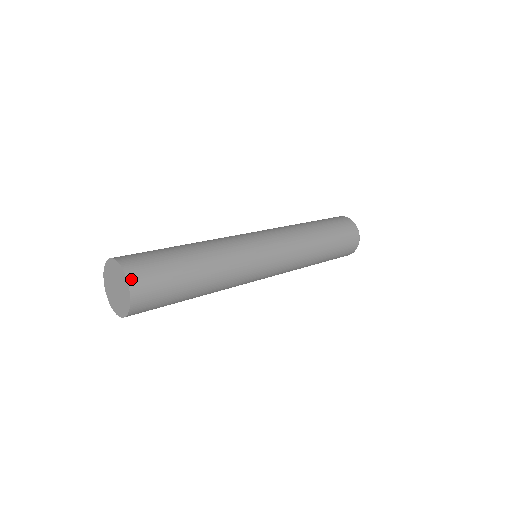
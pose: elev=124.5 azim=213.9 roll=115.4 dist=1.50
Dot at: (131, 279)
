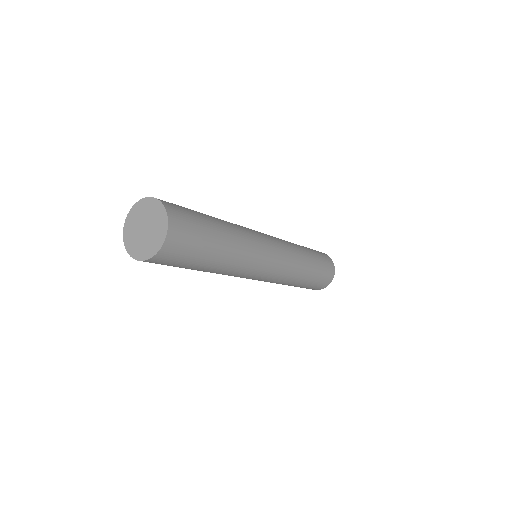
Dot at: (170, 233)
